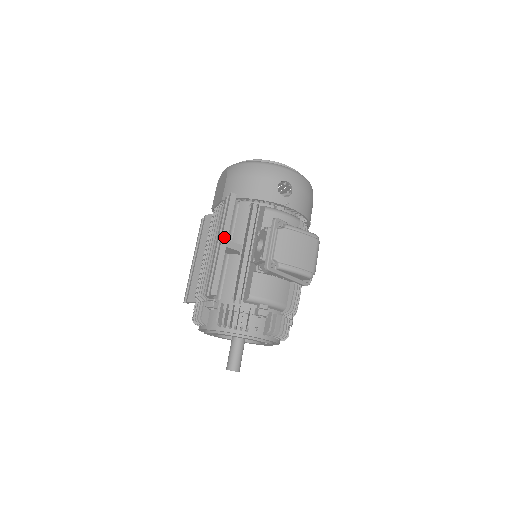
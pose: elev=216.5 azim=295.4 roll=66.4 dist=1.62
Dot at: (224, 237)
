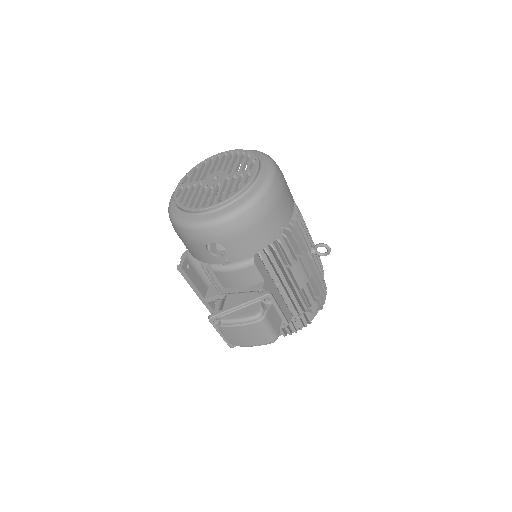
Dot at: (200, 297)
